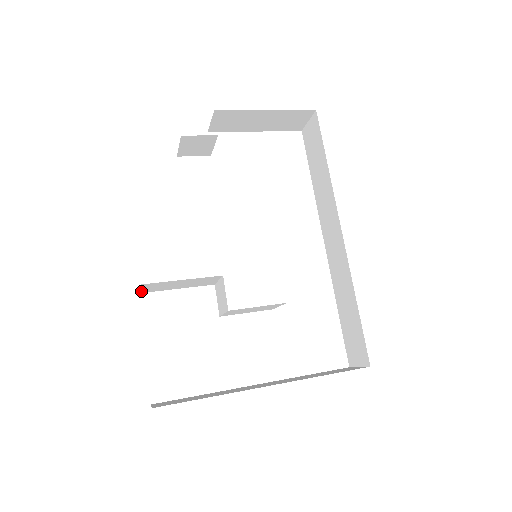
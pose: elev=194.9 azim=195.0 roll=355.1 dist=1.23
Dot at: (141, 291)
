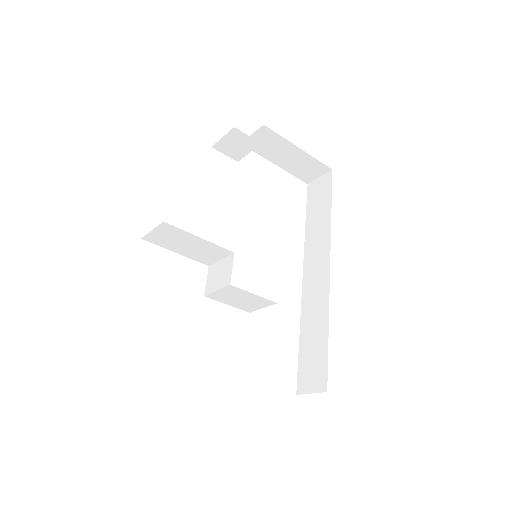
Dot at: (147, 236)
